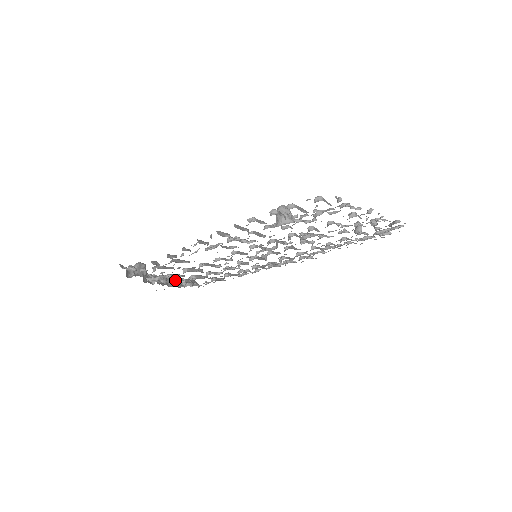
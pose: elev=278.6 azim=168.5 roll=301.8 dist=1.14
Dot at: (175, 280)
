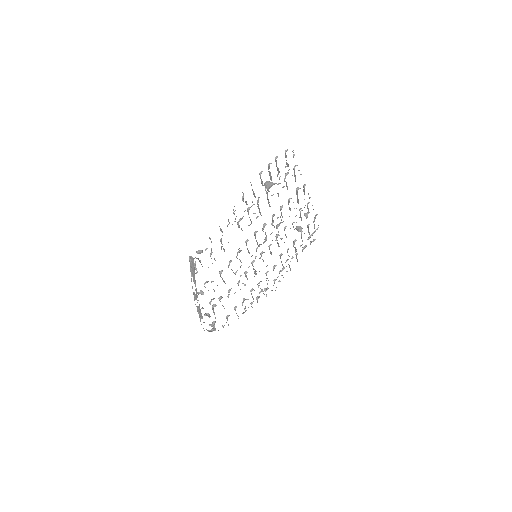
Dot at: occluded
